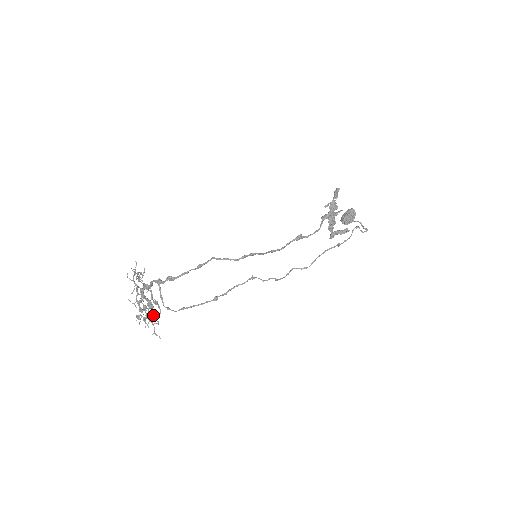
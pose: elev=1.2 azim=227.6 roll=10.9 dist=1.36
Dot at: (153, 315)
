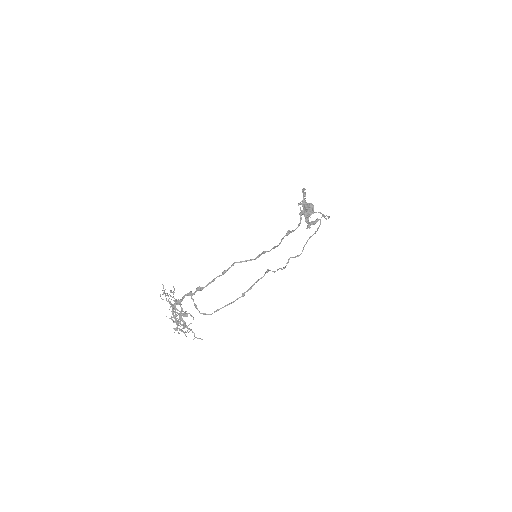
Dot at: occluded
